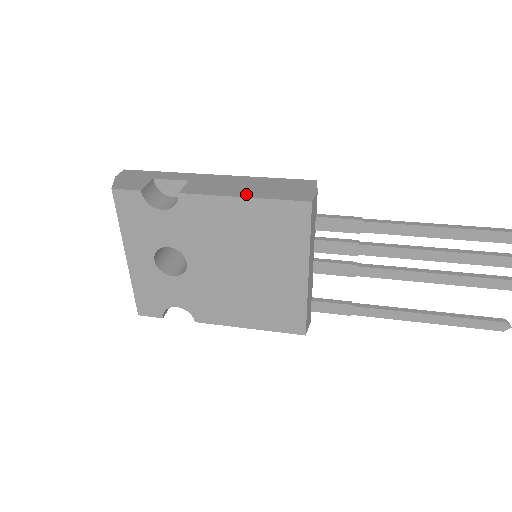
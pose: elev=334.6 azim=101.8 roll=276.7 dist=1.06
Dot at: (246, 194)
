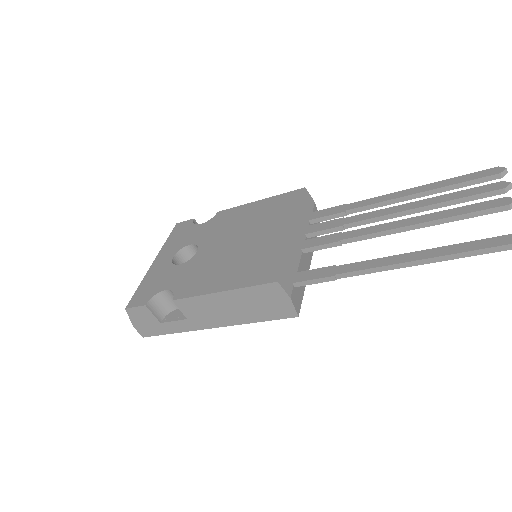
Dot at: occluded
